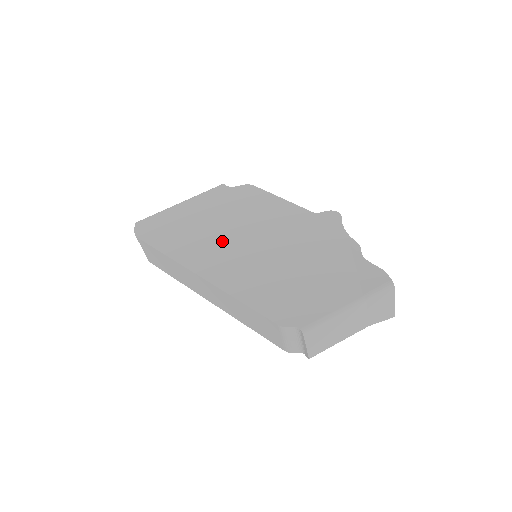
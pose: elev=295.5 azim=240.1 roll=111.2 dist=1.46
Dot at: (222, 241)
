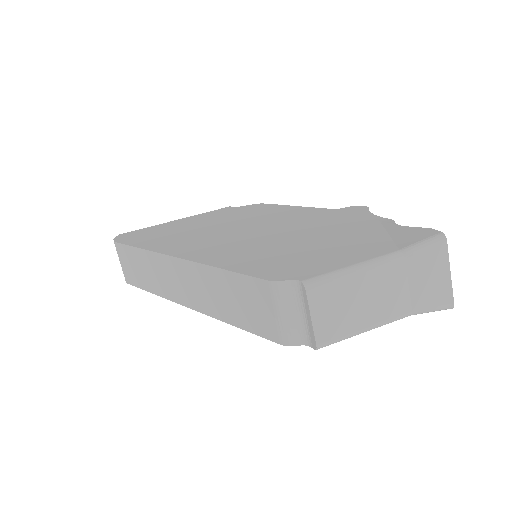
Dot at: (214, 234)
